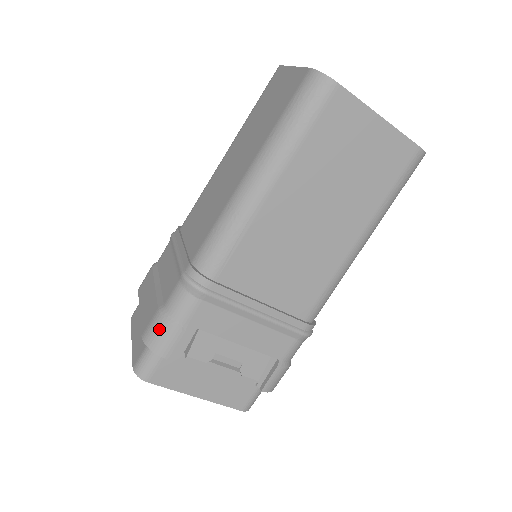
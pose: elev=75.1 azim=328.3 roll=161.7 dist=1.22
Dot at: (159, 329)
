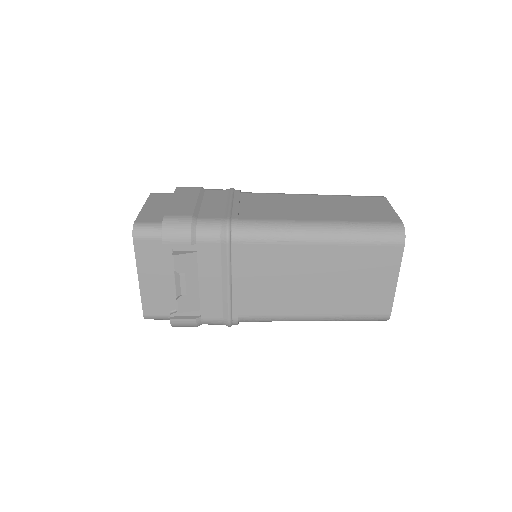
Dot at: (181, 225)
